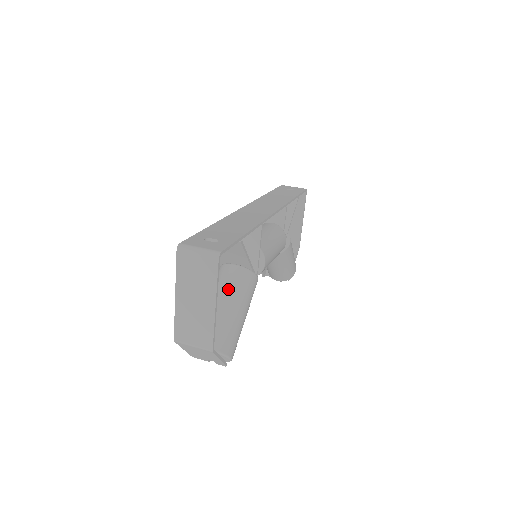
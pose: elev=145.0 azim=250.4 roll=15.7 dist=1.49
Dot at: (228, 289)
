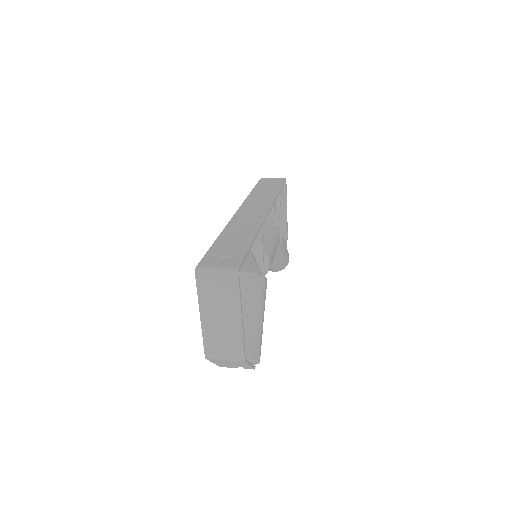
Dot at: (243, 297)
